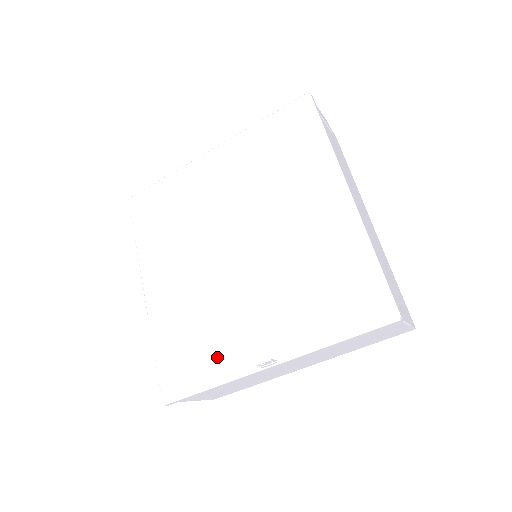
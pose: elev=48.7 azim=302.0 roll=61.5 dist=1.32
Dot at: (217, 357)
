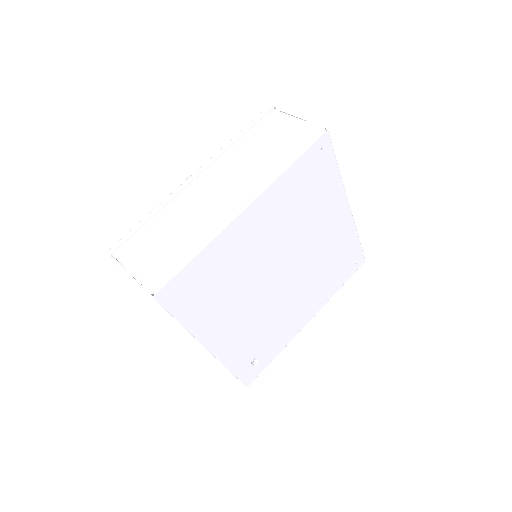
Dot at: occluded
